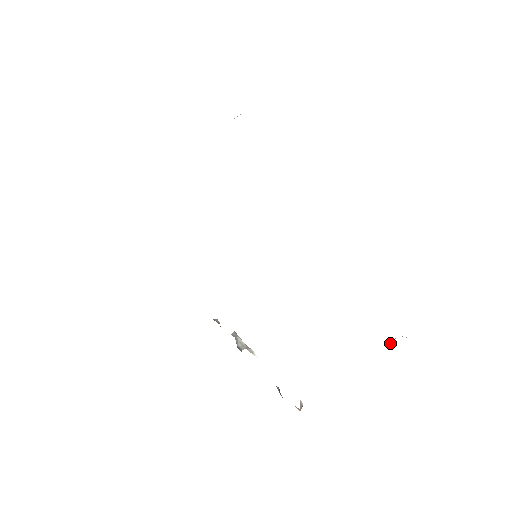
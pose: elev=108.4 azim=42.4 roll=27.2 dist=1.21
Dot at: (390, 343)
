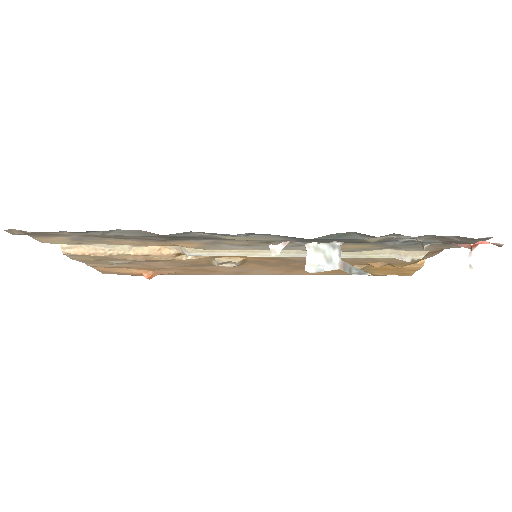
Dot at: occluded
